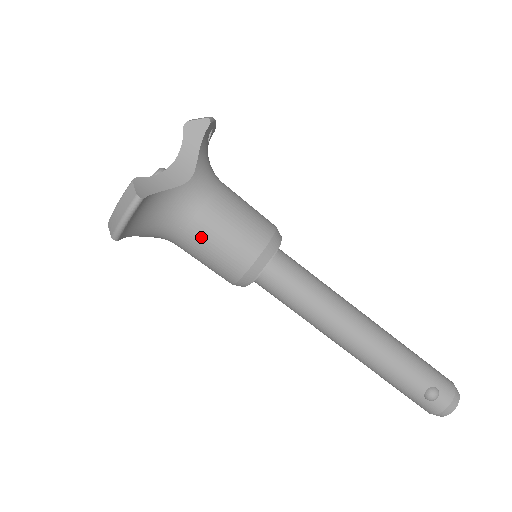
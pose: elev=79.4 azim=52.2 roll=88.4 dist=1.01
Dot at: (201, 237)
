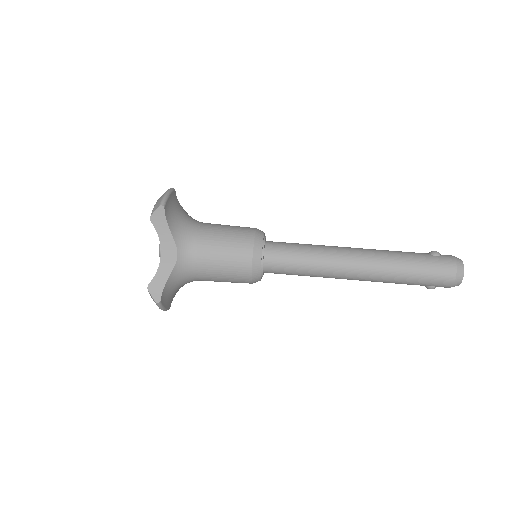
Dot at: (215, 226)
